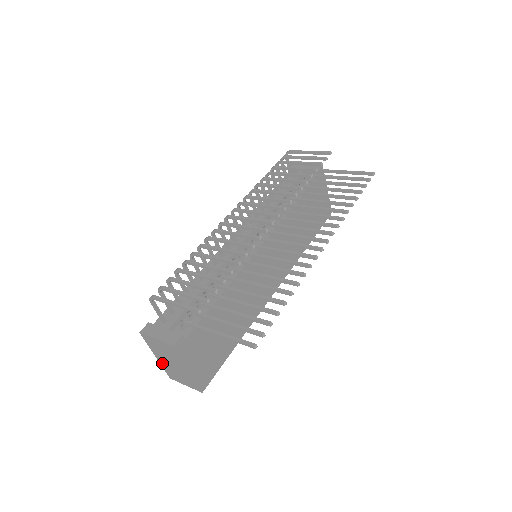
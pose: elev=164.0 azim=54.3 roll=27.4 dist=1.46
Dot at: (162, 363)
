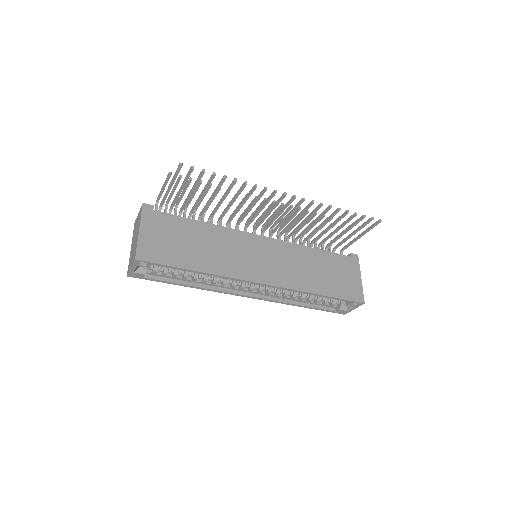
Dot at: occluded
